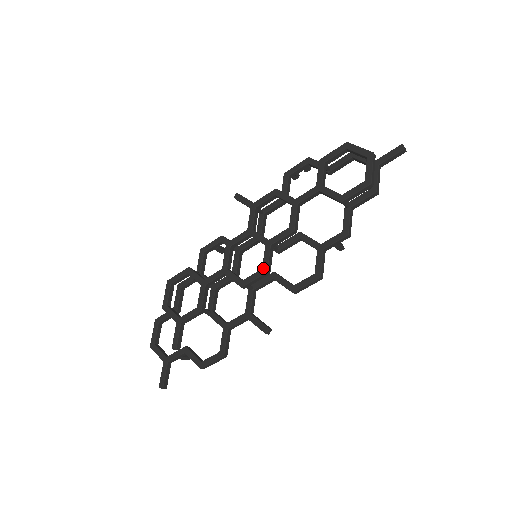
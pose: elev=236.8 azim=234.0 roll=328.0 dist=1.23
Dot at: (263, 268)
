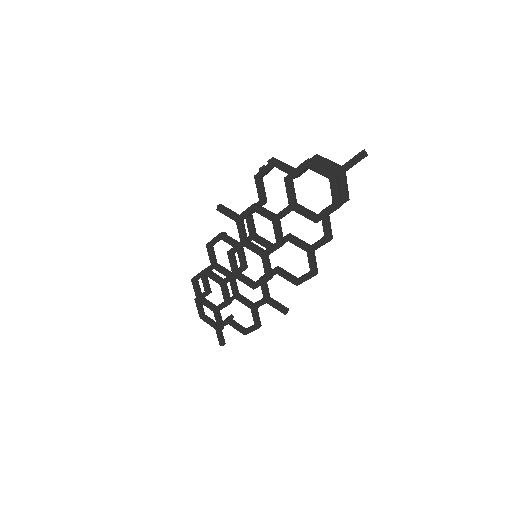
Dot at: (266, 276)
